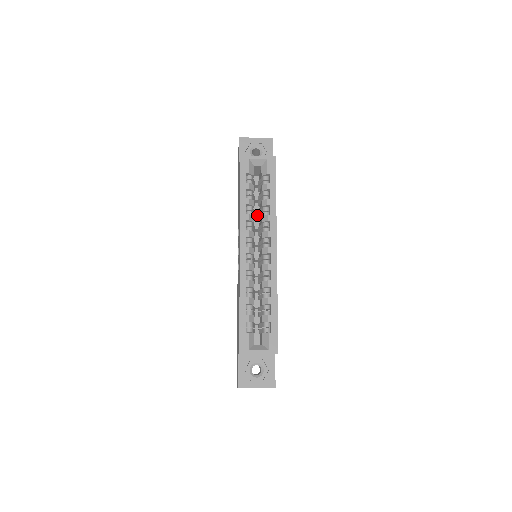
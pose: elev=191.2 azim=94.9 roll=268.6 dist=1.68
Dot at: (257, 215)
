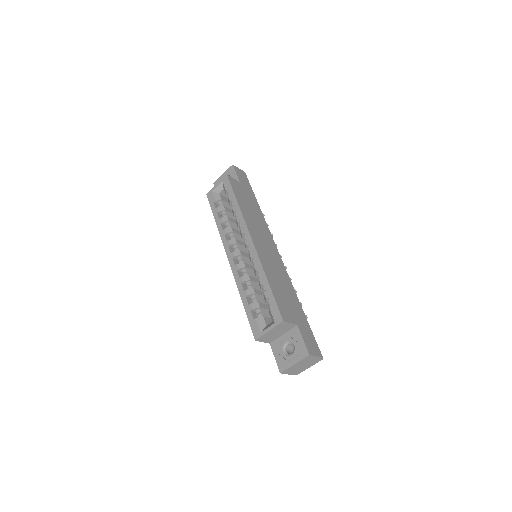
Dot at: occluded
